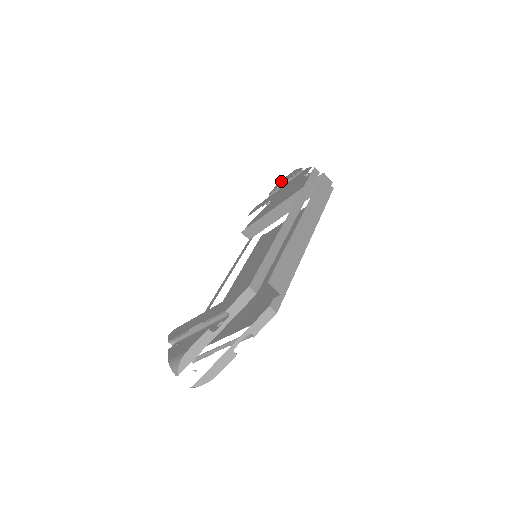
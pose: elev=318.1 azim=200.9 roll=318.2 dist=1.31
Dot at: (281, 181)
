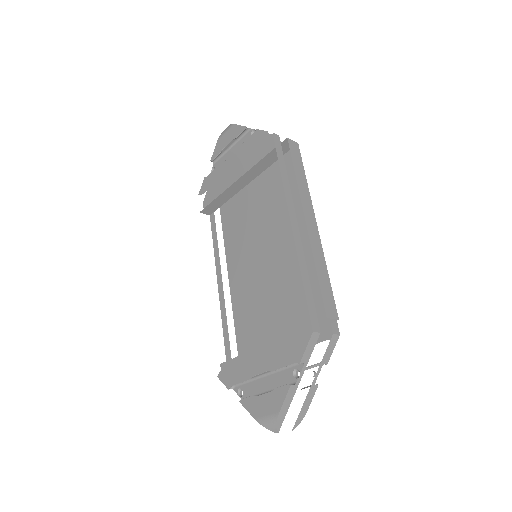
Dot at: (220, 141)
